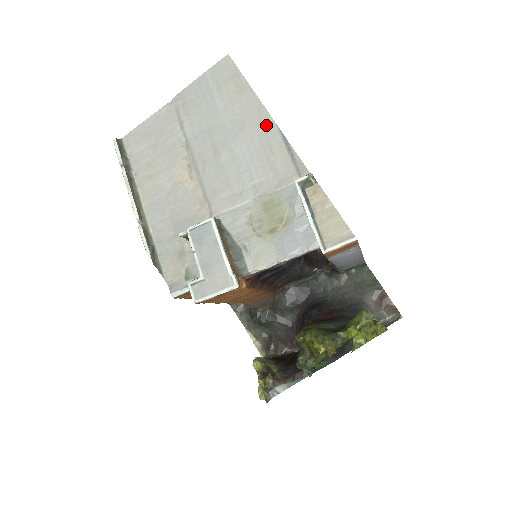
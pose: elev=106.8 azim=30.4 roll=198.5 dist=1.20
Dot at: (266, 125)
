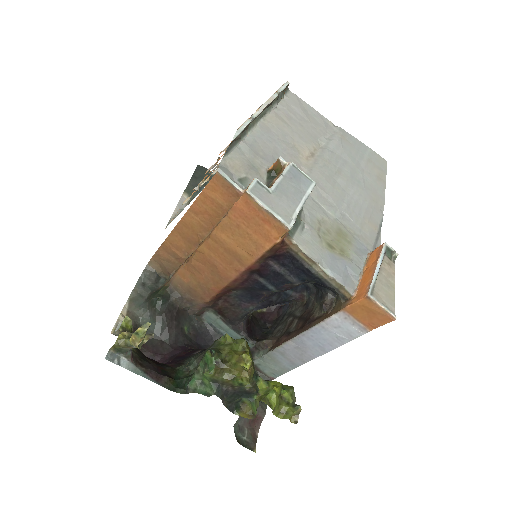
Dot at: (378, 207)
